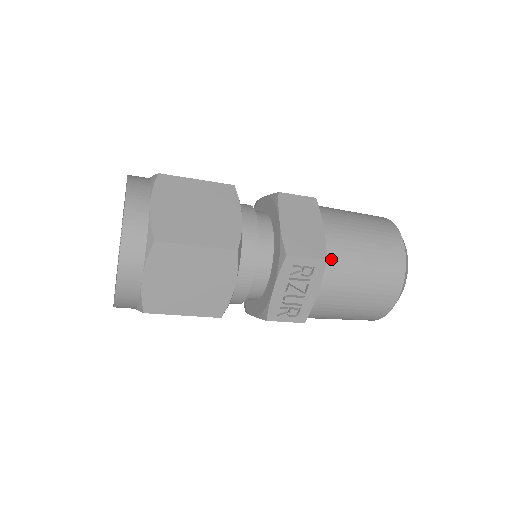
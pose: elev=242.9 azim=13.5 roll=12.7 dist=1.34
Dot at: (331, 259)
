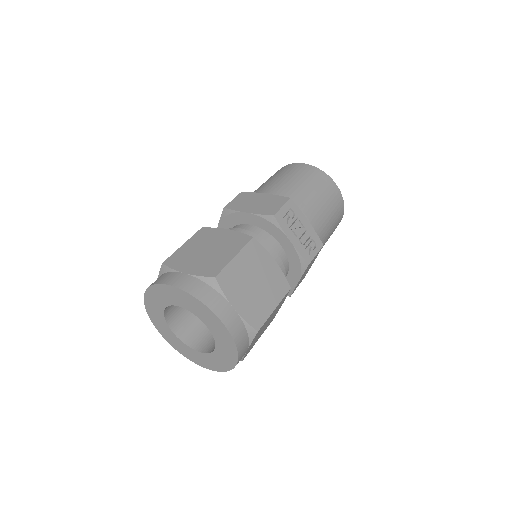
Dot at: occluded
